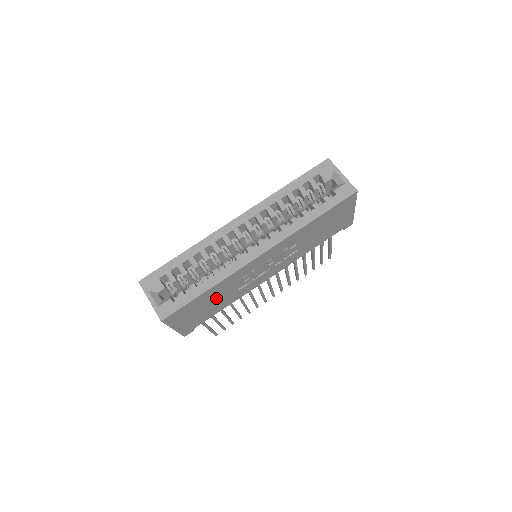
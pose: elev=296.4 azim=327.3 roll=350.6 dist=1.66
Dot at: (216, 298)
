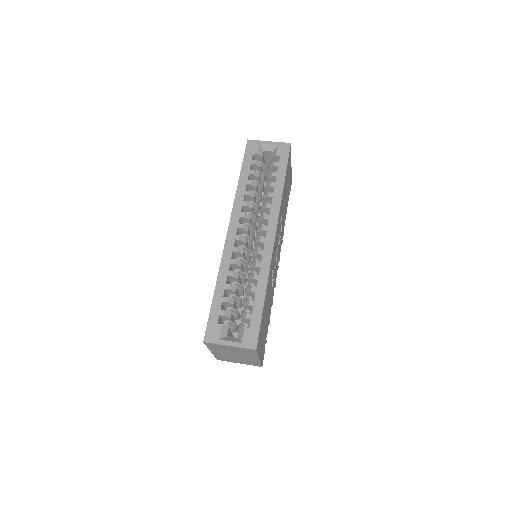
Dot at: (267, 304)
